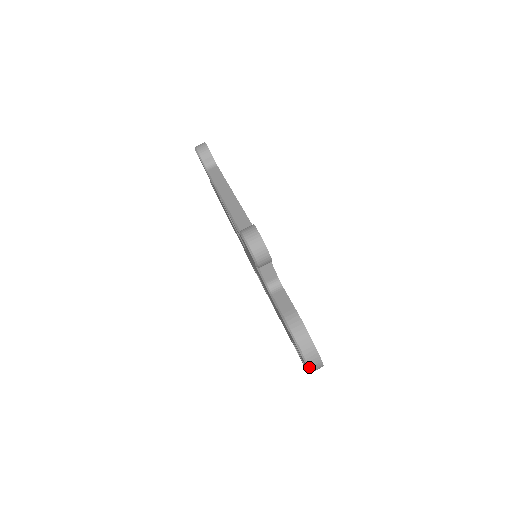
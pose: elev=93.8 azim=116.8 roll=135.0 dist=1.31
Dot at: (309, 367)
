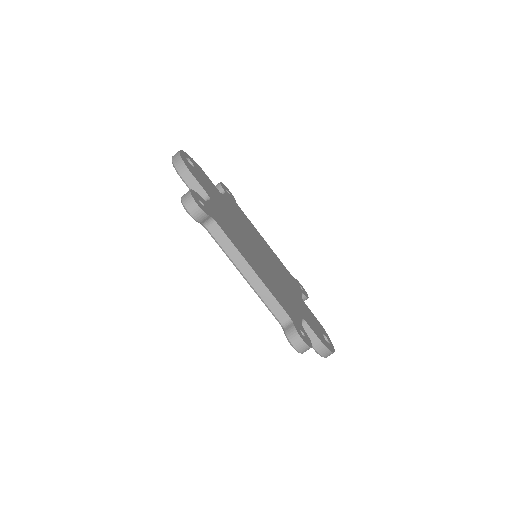
Dot at: occluded
